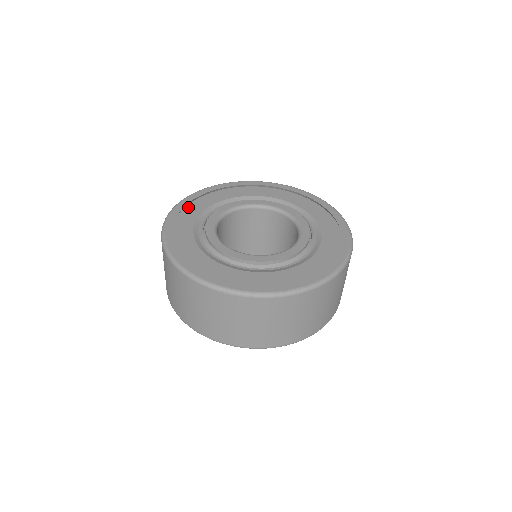
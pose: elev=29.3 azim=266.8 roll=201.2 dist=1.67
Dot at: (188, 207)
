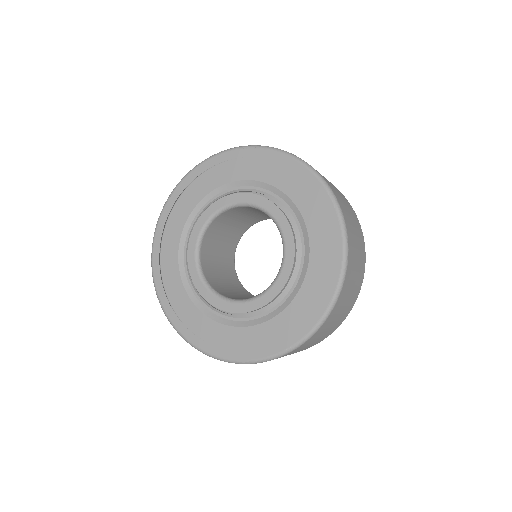
Dot at: (165, 236)
